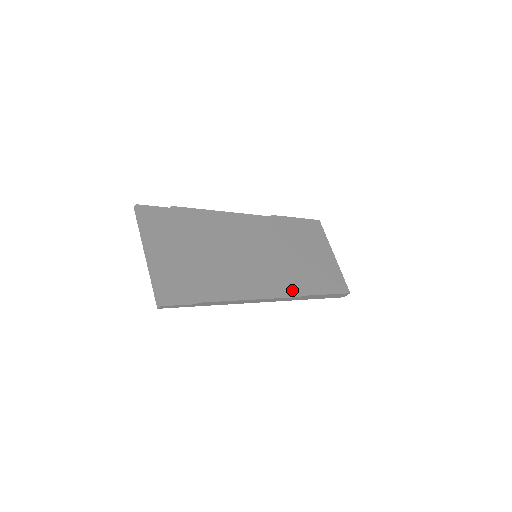
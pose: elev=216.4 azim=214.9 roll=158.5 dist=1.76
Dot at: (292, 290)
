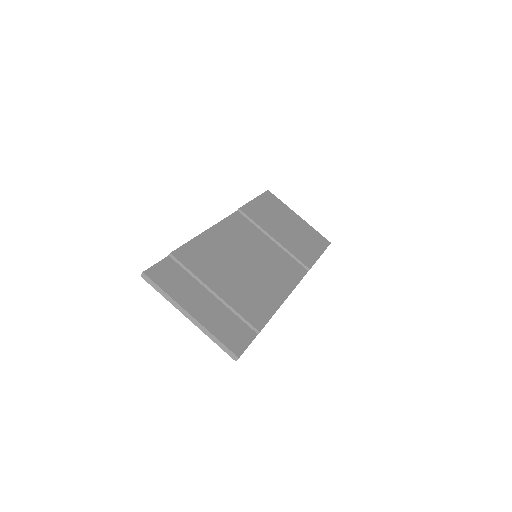
Dot at: (300, 269)
